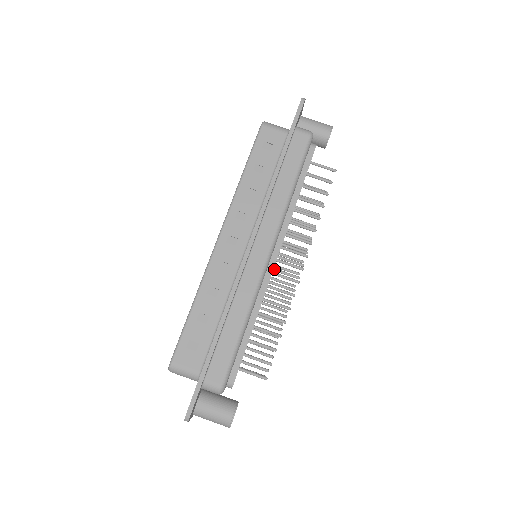
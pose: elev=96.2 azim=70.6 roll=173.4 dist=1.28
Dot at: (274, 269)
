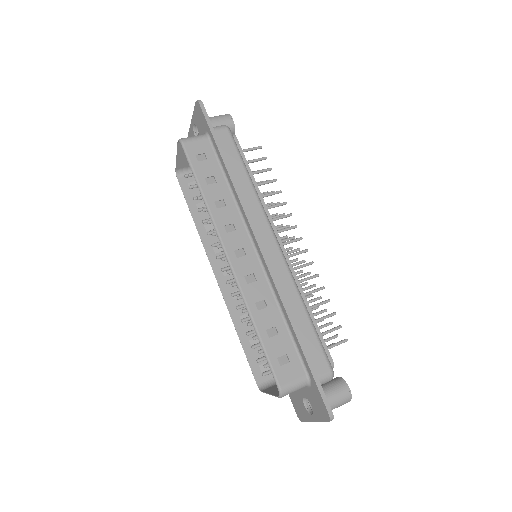
Dot at: occluded
